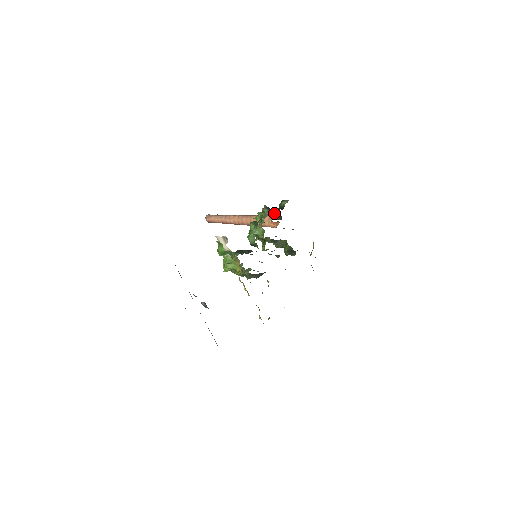
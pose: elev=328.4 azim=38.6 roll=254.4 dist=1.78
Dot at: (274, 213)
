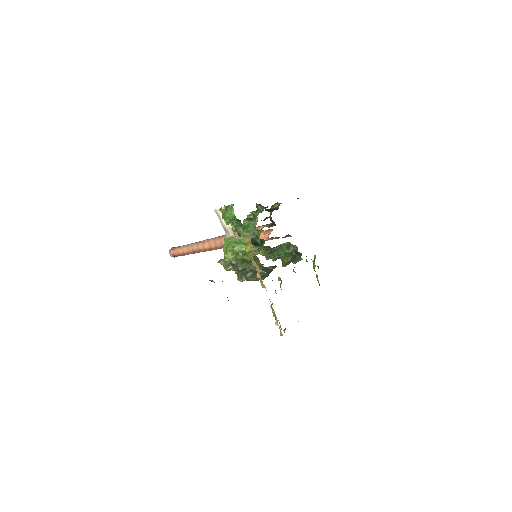
Dot at: (265, 218)
